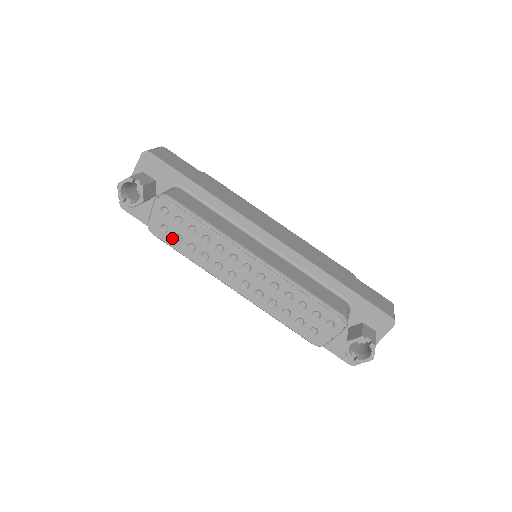
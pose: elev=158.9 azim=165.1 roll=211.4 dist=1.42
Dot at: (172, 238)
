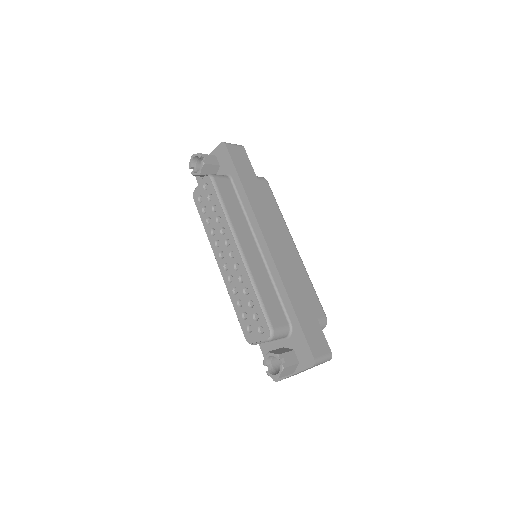
Dot at: (202, 208)
